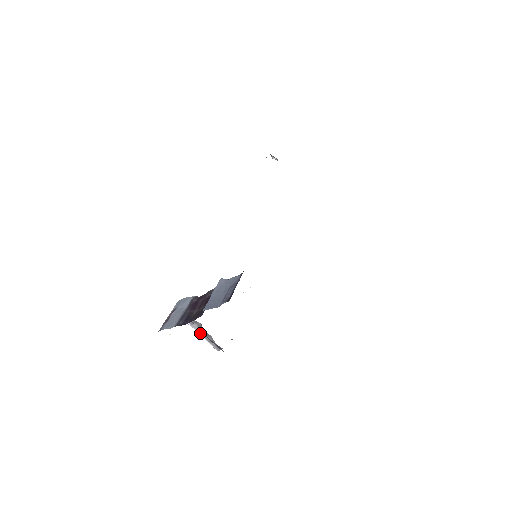
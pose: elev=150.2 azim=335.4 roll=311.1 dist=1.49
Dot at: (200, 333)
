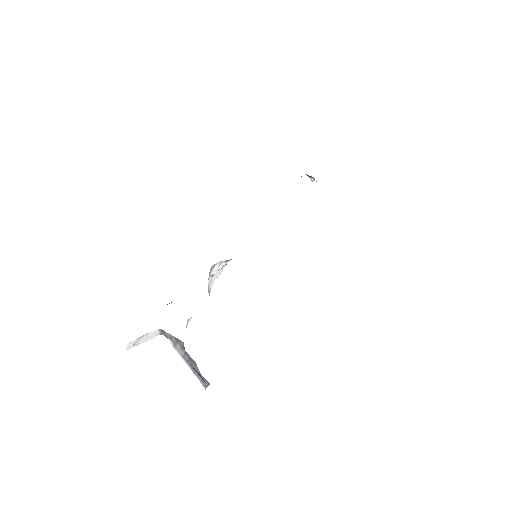
Dot at: (184, 359)
